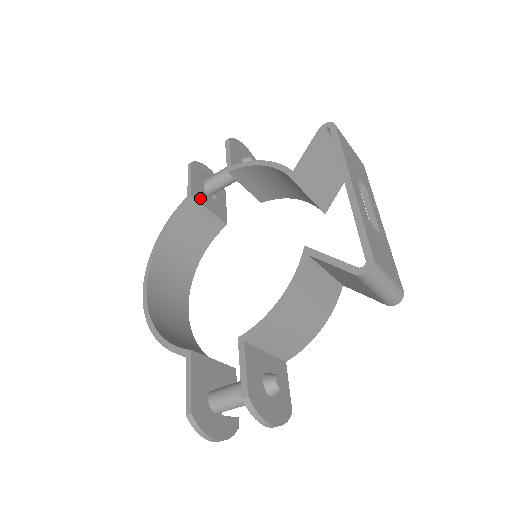
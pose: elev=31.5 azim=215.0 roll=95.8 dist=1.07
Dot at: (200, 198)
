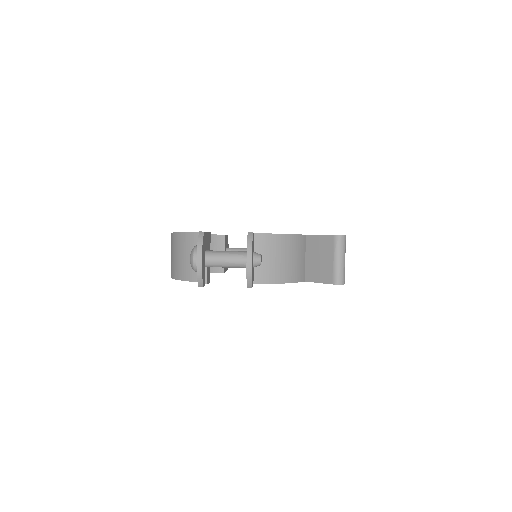
Dot at: (225, 243)
